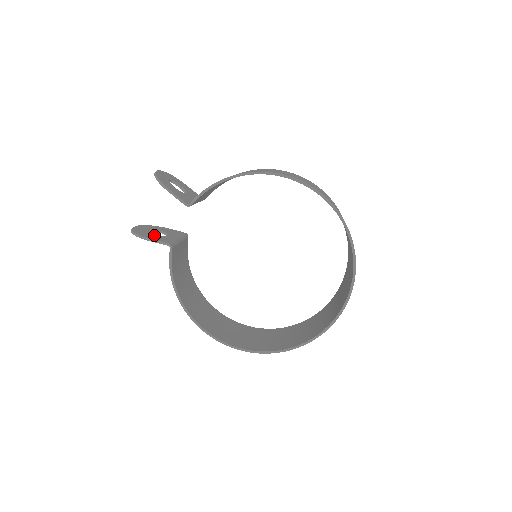
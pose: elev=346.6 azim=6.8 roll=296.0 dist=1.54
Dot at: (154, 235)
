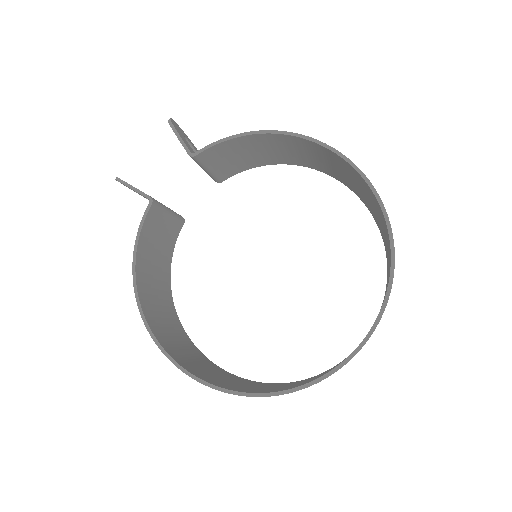
Dot at: occluded
